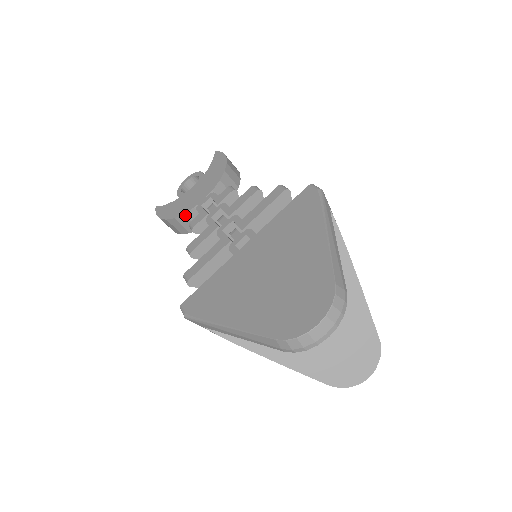
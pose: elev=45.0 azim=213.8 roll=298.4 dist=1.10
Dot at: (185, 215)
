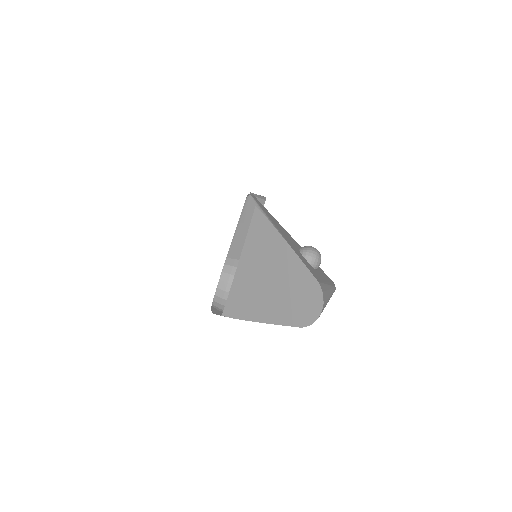
Dot at: occluded
